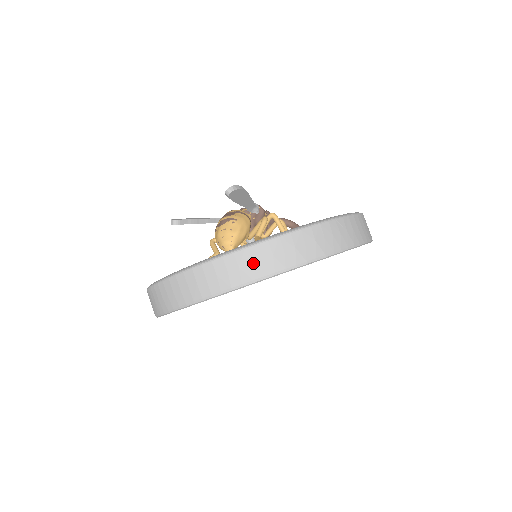
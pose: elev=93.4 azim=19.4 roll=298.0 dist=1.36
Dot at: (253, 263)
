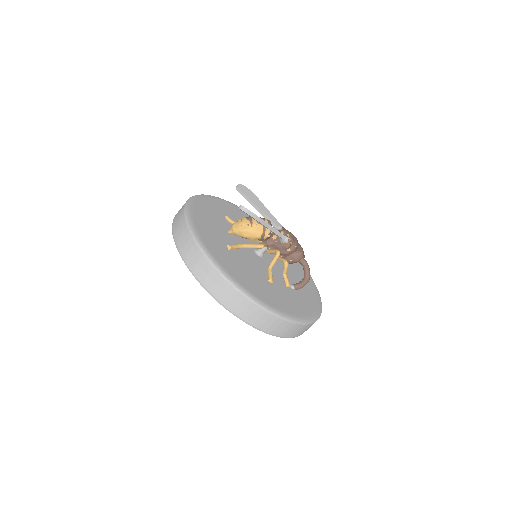
Dot at: (184, 240)
